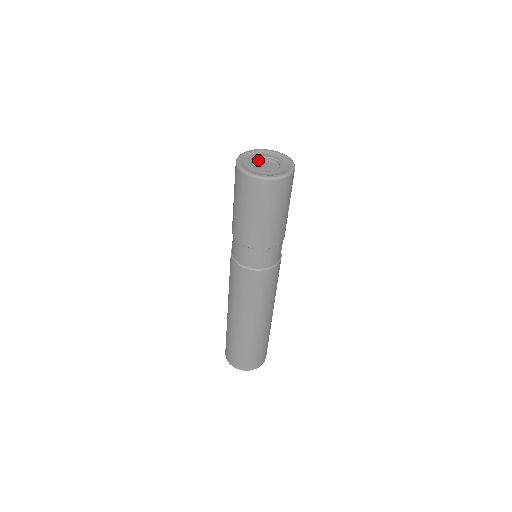
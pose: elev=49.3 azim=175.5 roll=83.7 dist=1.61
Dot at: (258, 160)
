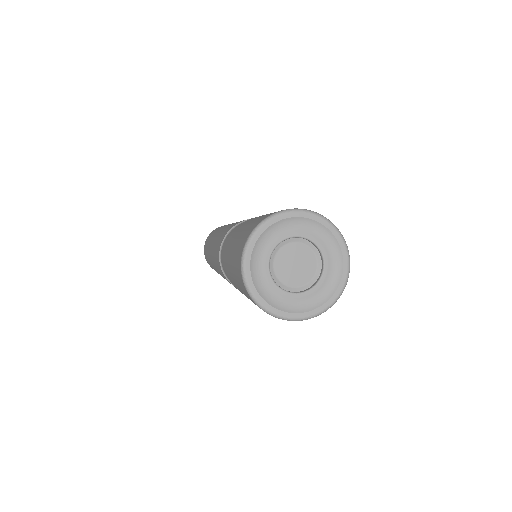
Dot at: (283, 243)
